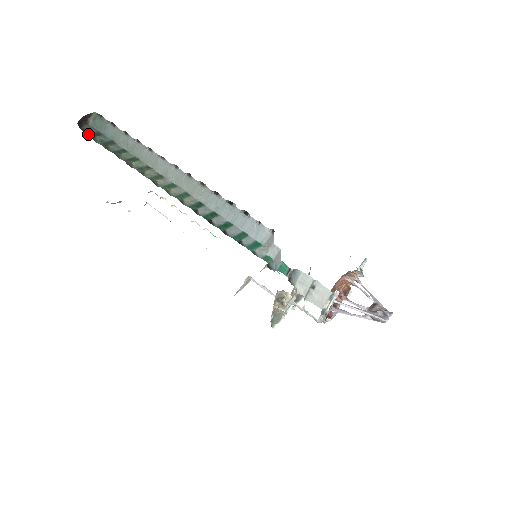
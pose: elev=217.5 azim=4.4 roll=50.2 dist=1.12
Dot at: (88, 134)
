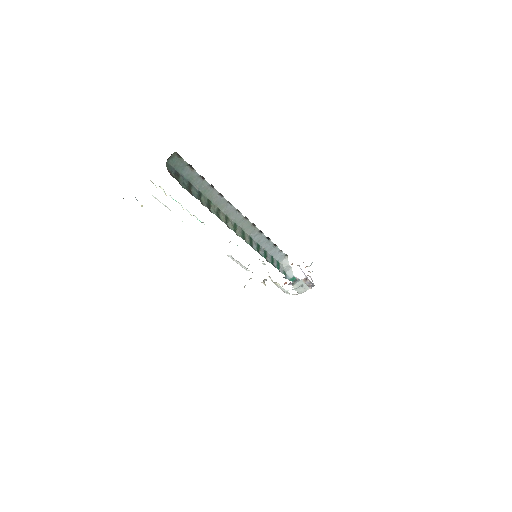
Dot at: (176, 179)
